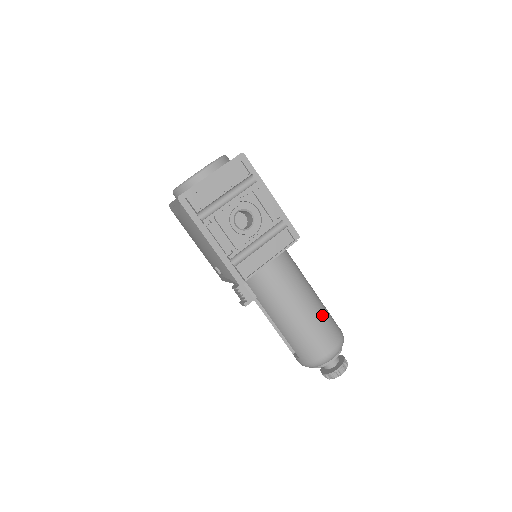
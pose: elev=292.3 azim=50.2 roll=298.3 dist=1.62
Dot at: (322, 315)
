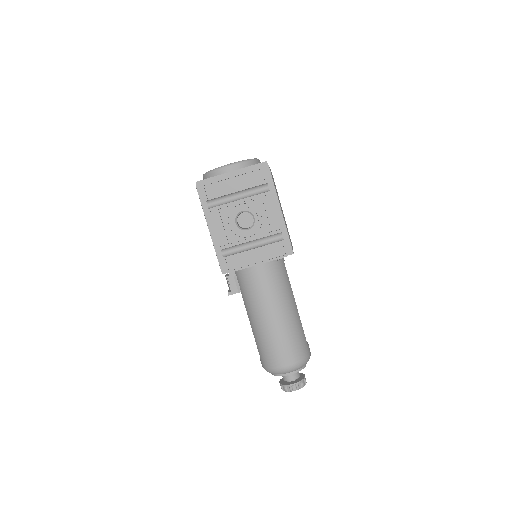
Dot at: (292, 331)
